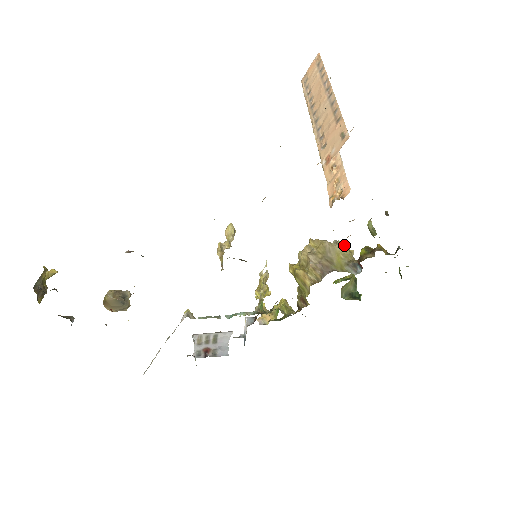
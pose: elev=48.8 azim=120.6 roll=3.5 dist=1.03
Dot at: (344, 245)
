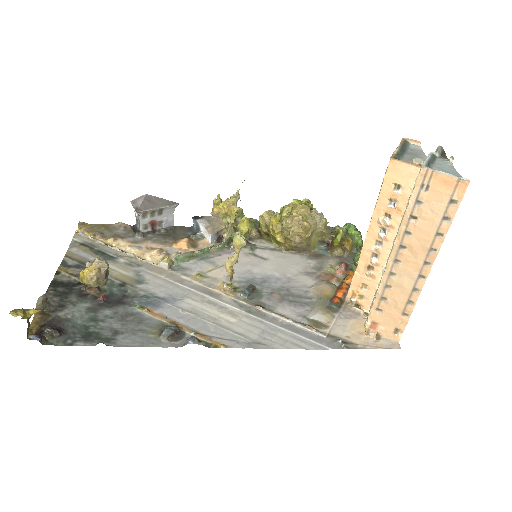
Dot at: (325, 224)
